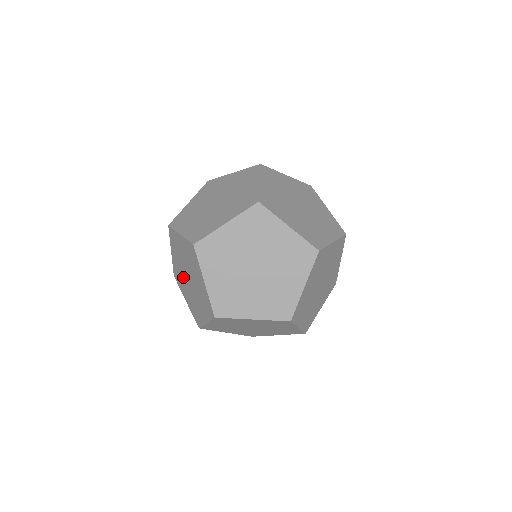
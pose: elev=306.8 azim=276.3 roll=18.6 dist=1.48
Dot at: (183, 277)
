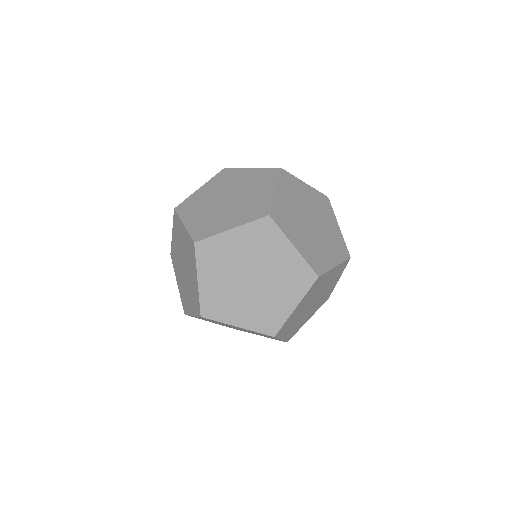
Dot at: (233, 291)
